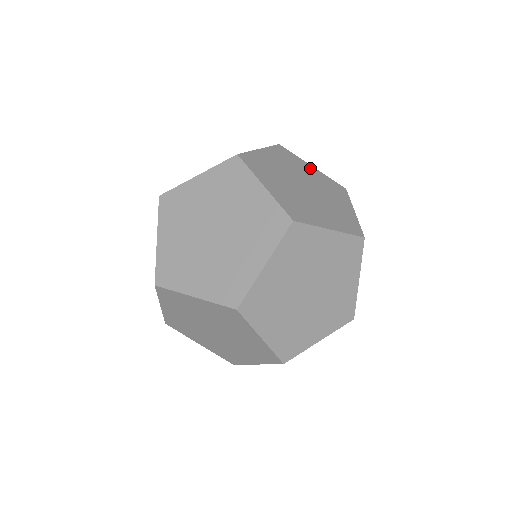
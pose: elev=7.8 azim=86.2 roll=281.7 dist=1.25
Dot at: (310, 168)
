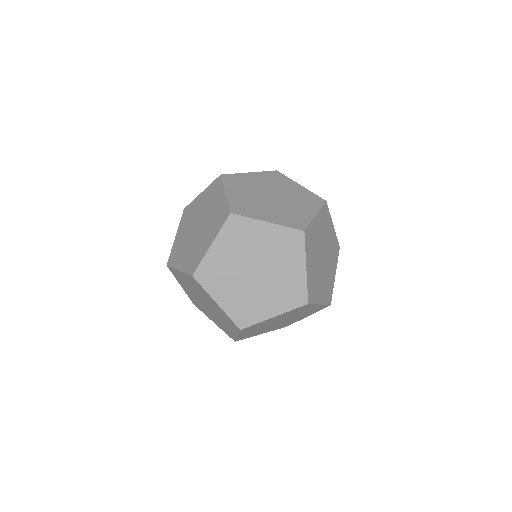
Dot at: (264, 229)
